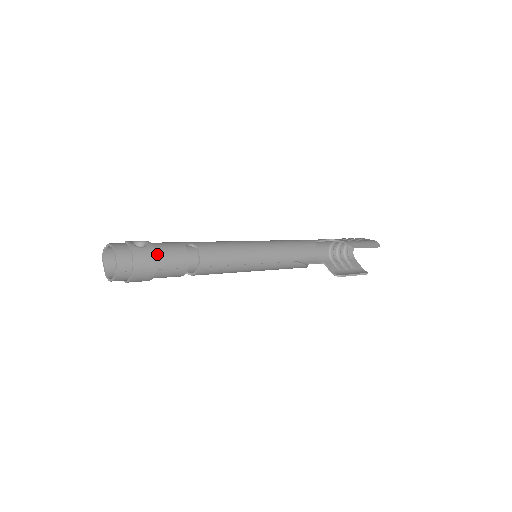
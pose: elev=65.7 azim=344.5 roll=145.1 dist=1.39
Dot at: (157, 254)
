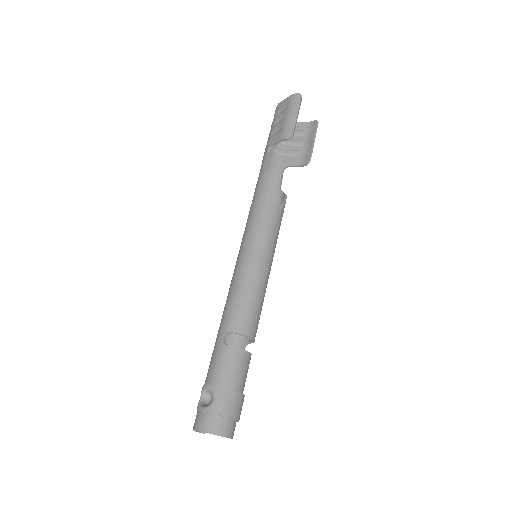
Dot at: (225, 385)
